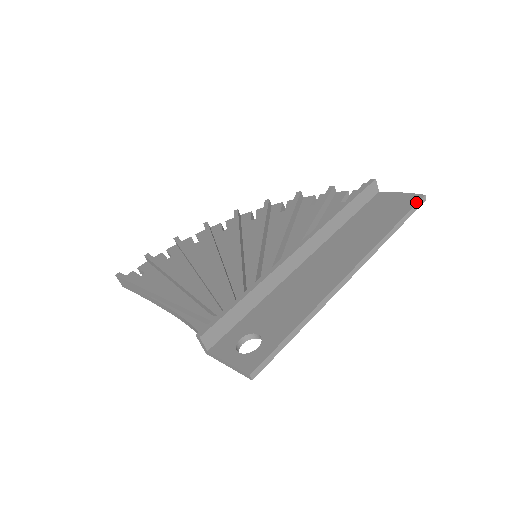
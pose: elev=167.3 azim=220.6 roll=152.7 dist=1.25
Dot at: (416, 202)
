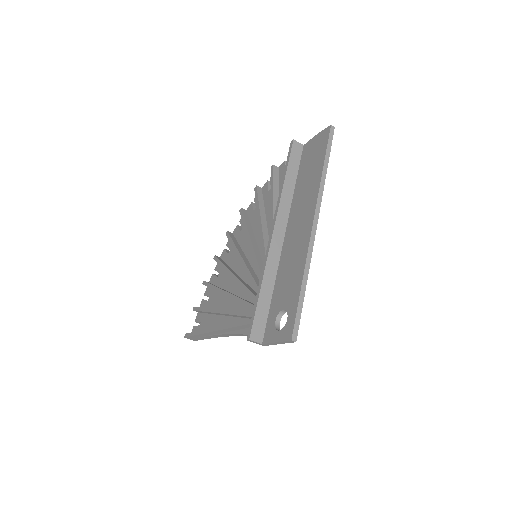
Dot at: (328, 135)
